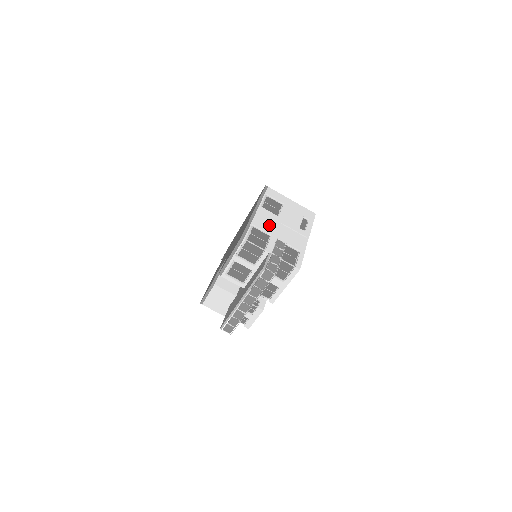
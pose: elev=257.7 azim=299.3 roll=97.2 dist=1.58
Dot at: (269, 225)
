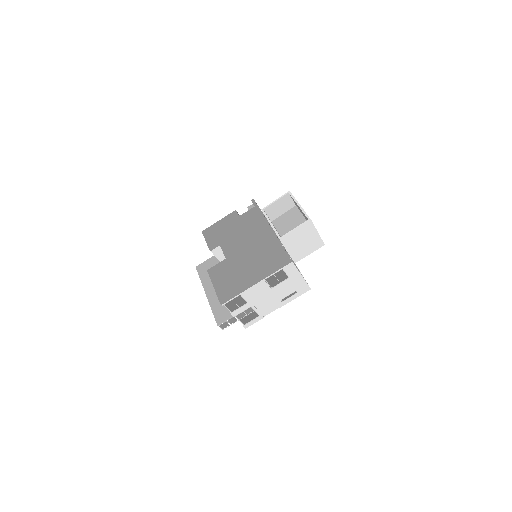
Dot at: (255, 296)
